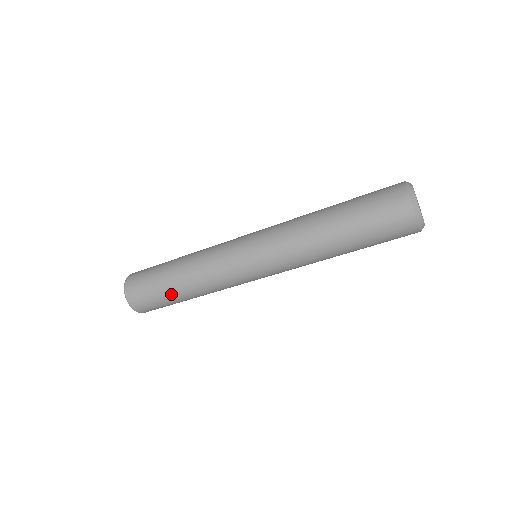
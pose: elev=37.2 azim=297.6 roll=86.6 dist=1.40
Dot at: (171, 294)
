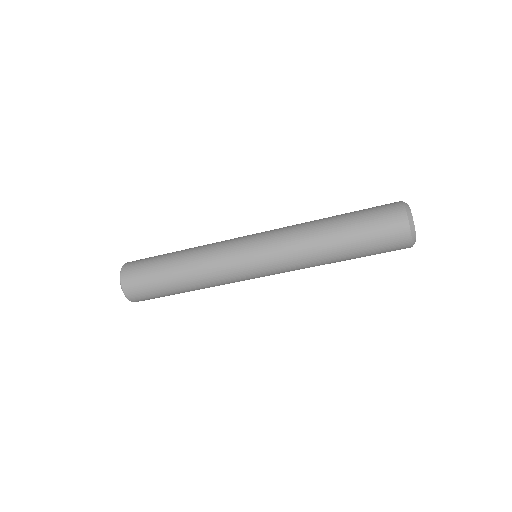
Dot at: (167, 282)
